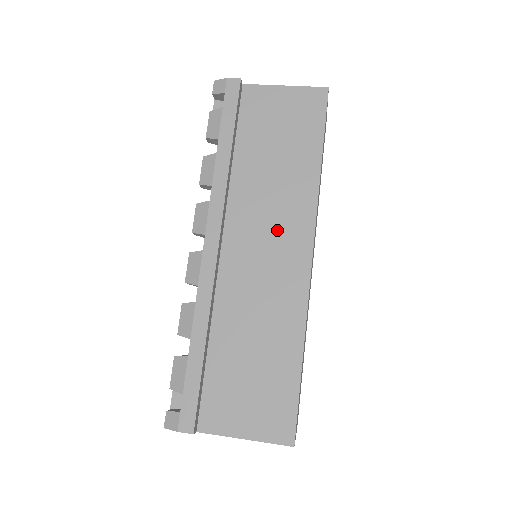
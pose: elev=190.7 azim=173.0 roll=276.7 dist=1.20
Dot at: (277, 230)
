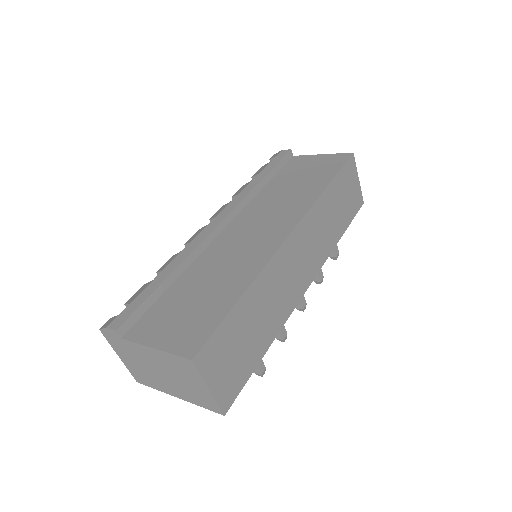
Dot at: (272, 220)
